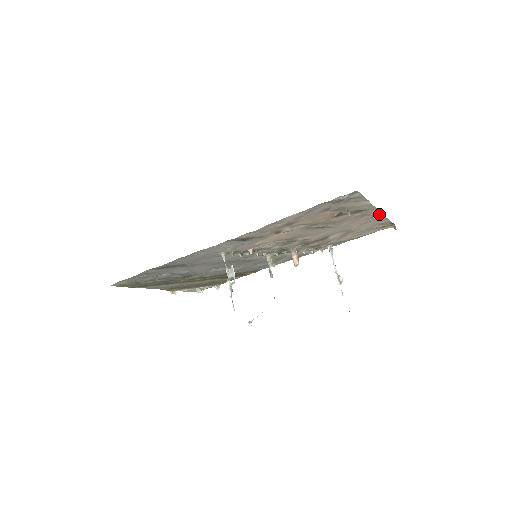
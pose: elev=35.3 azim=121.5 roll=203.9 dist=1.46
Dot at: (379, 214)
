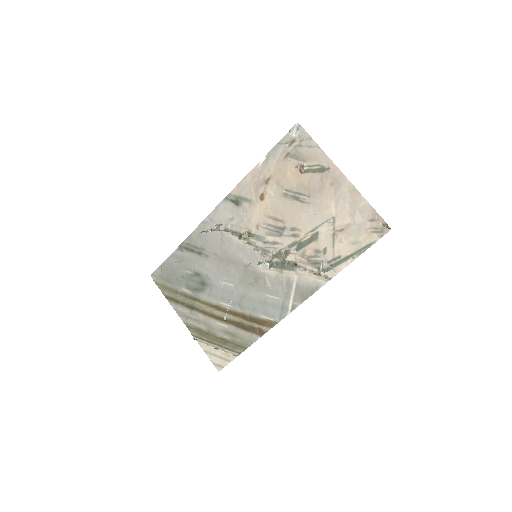
Dot at: (348, 184)
